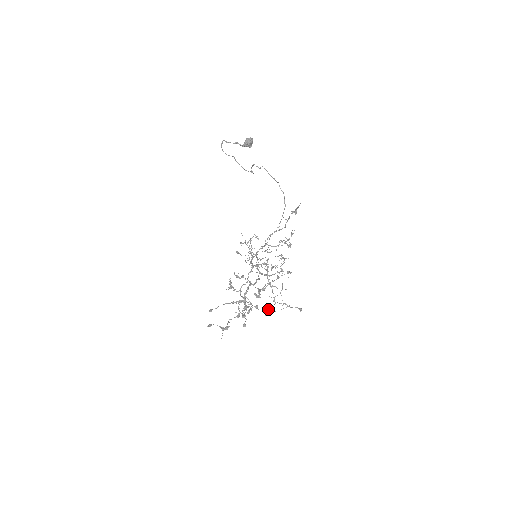
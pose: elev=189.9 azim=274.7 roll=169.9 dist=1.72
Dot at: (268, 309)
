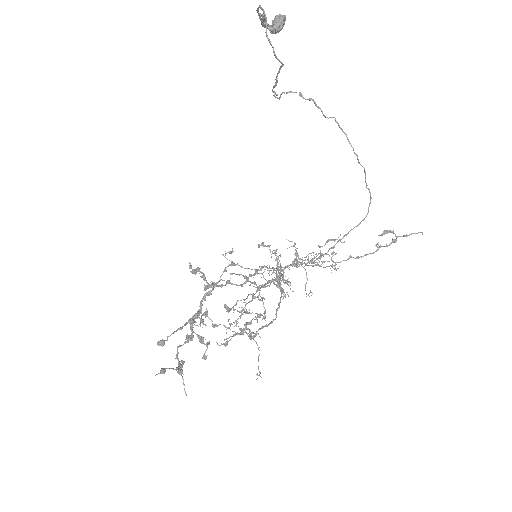
Dot at: (230, 323)
